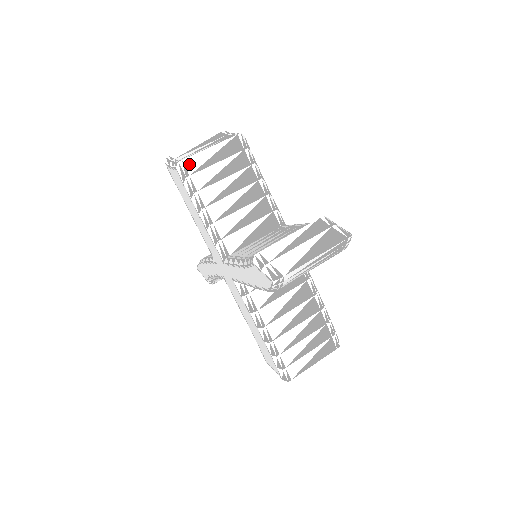
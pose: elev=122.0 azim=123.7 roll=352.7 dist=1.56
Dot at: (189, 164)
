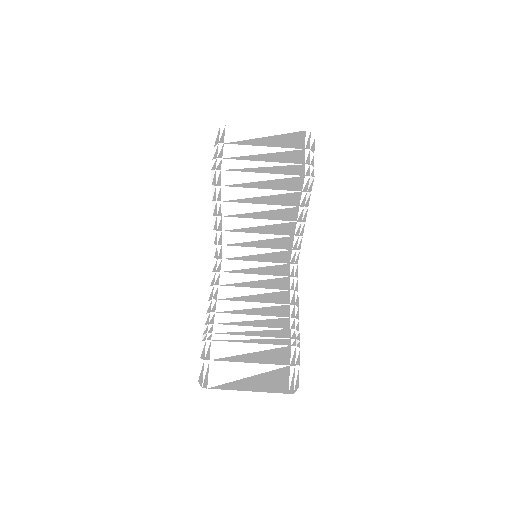
Dot at: (227, 176)
